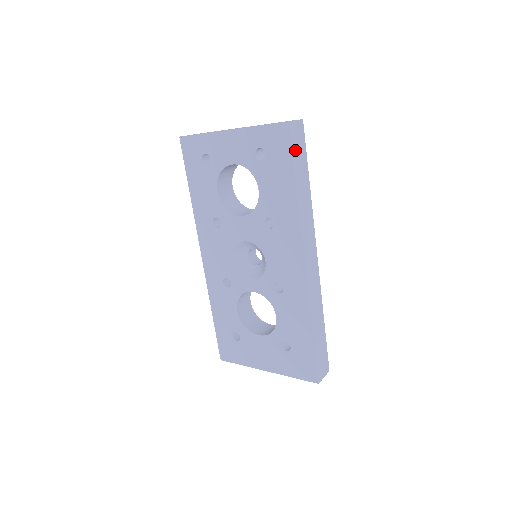
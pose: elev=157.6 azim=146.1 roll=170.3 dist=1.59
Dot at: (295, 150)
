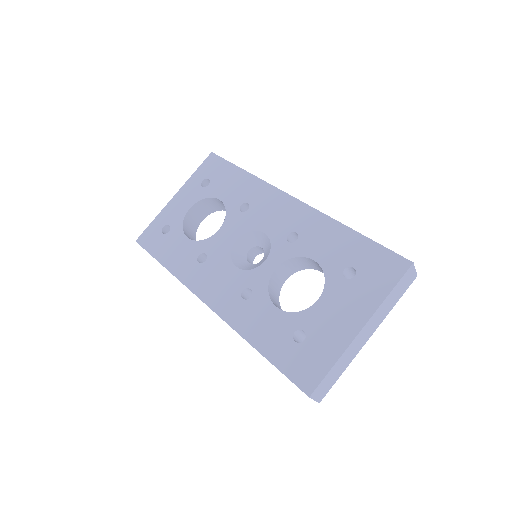
Dot at: occluded
